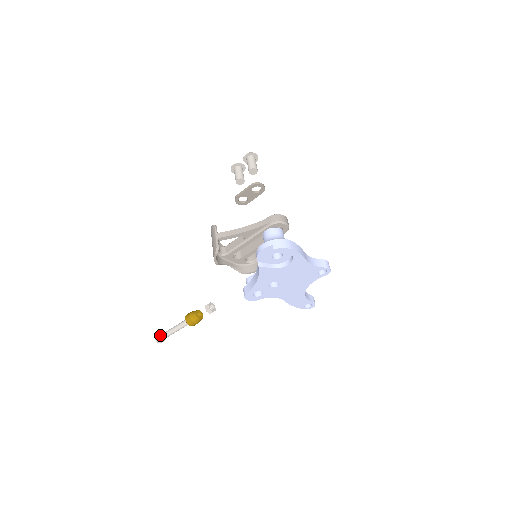
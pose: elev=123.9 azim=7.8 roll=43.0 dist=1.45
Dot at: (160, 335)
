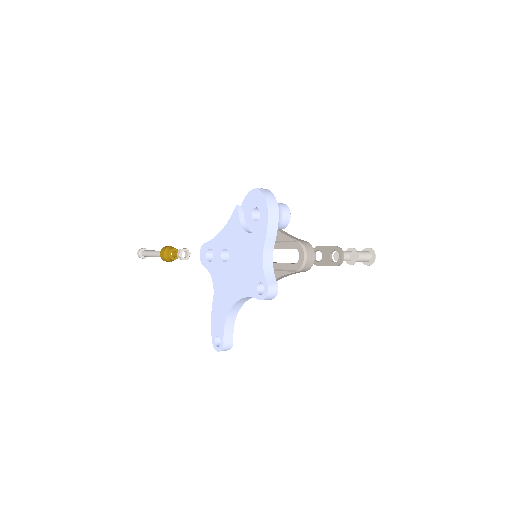
Dot at: (146, 250)
